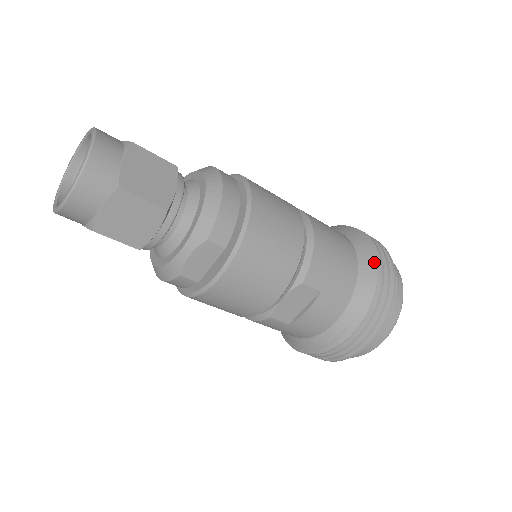
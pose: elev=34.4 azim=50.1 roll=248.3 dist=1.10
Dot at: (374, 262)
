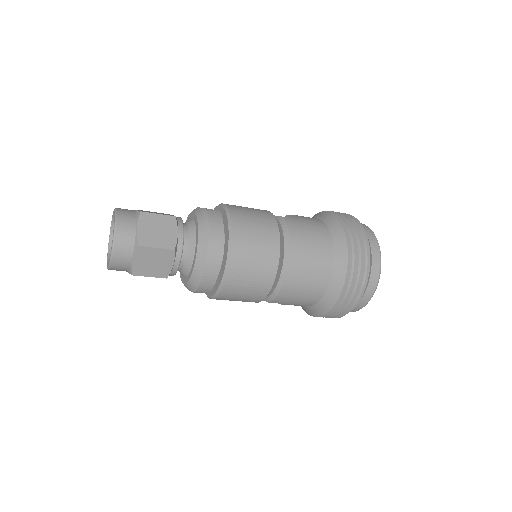
Dot at: (337, 295)
